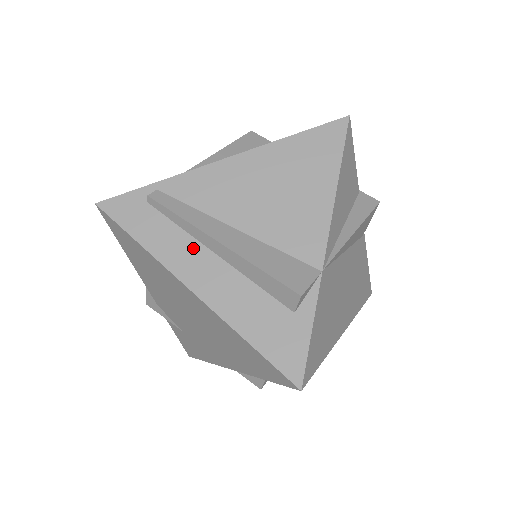
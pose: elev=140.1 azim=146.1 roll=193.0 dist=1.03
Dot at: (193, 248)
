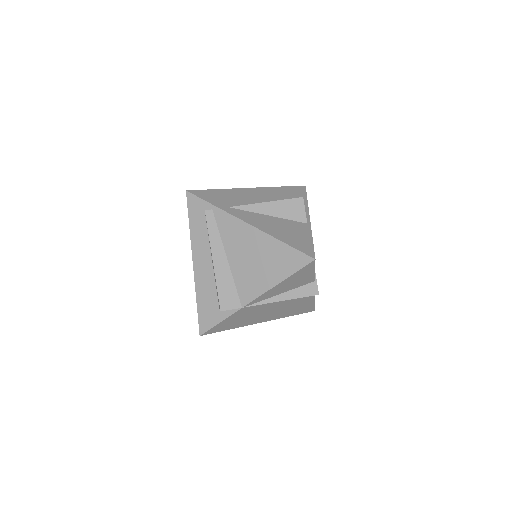
Dot at: (206, 249)
